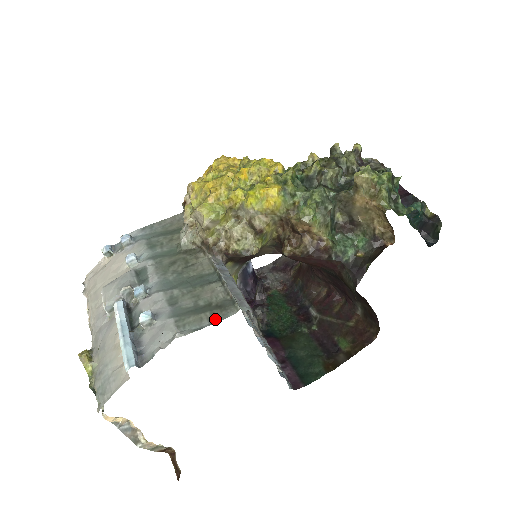
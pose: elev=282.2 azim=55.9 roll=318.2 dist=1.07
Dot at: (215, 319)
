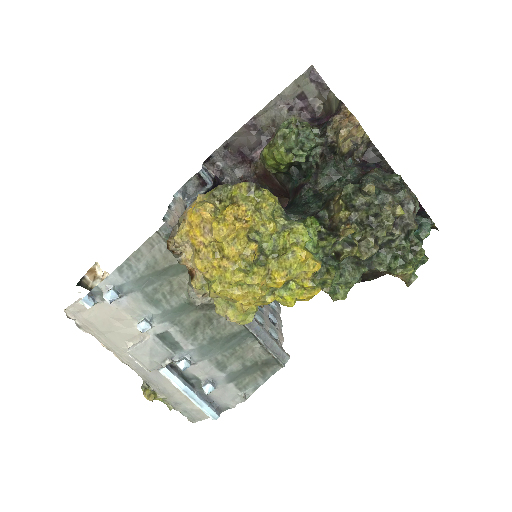
Dot at: (266, 376)
